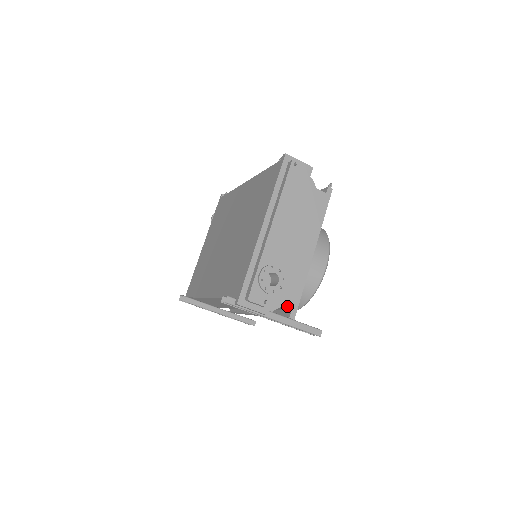
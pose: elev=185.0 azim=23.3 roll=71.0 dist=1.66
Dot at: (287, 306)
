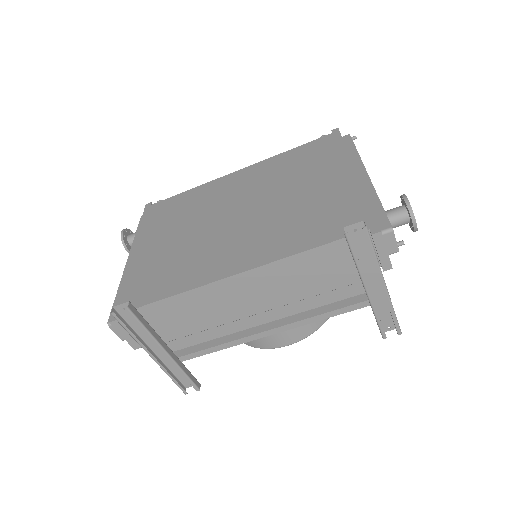
Dot at: occluded
